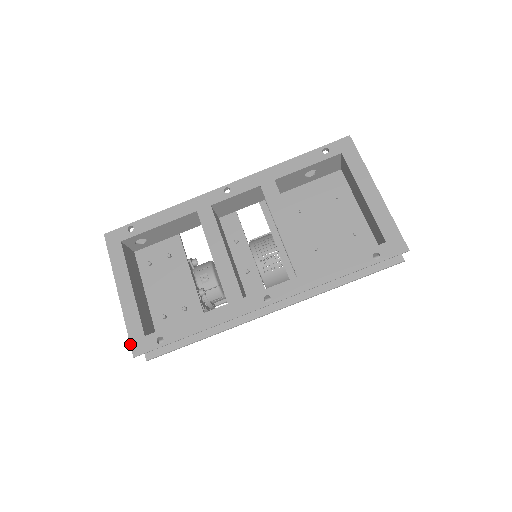
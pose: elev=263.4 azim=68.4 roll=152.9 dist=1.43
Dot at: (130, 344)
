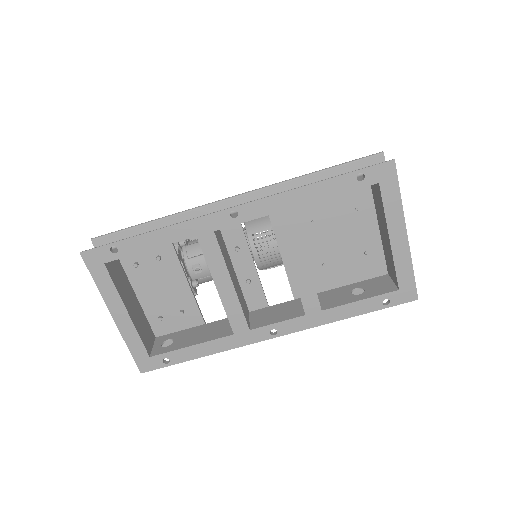
Dot at: occluded
